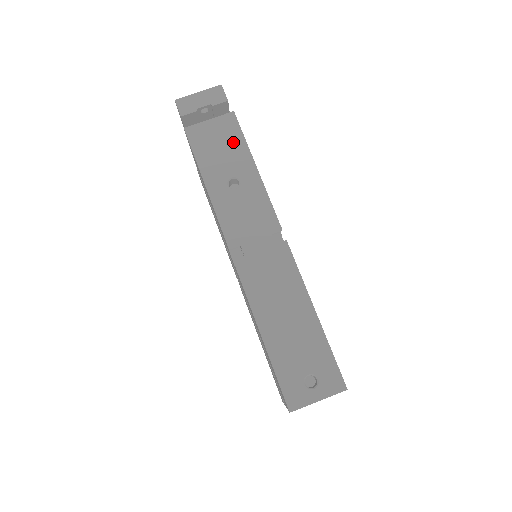
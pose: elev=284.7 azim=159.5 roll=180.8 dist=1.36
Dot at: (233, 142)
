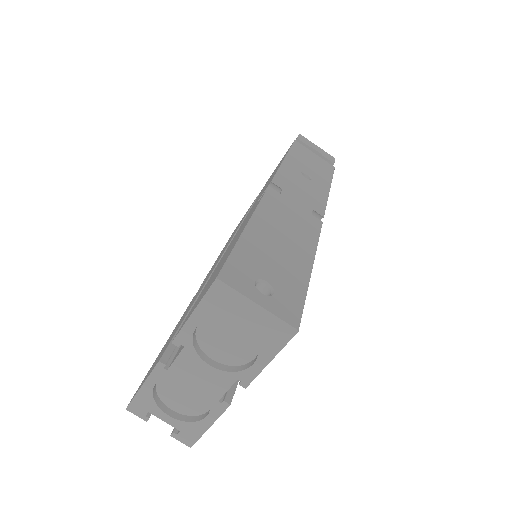
Dot at: (323, 170)
